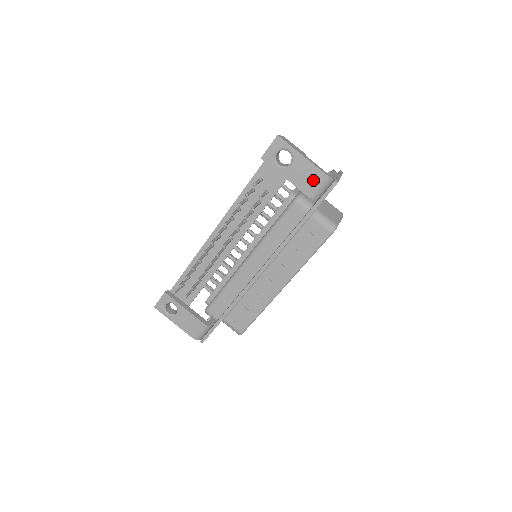
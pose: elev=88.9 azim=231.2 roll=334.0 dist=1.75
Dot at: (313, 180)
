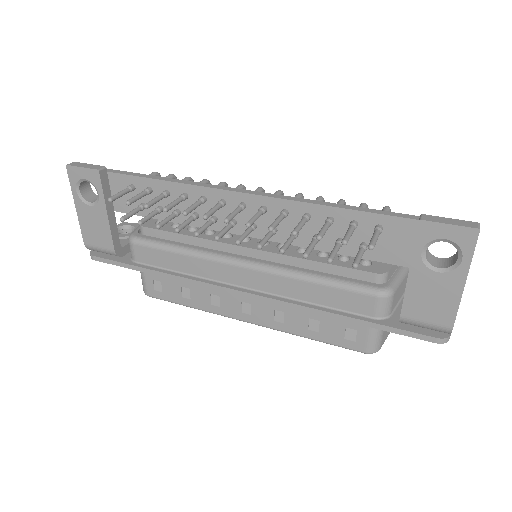
Dot at: (432, 312)
